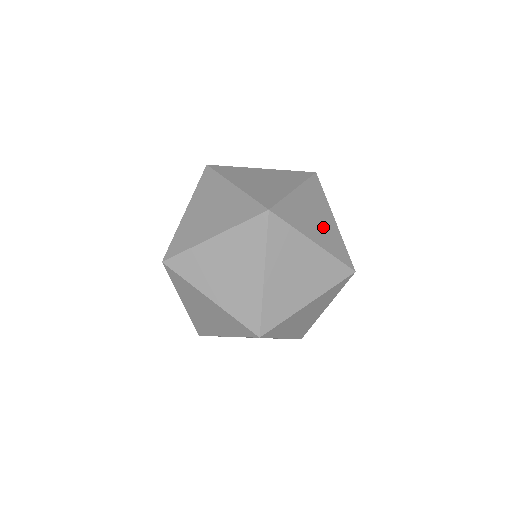
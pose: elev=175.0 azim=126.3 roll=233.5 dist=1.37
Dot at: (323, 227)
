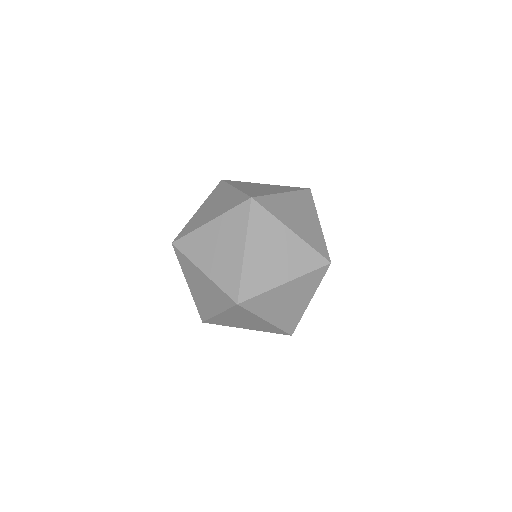
Dot at: (305, 224)
